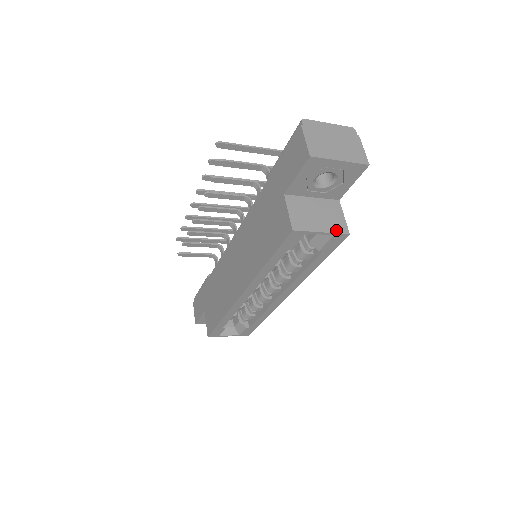
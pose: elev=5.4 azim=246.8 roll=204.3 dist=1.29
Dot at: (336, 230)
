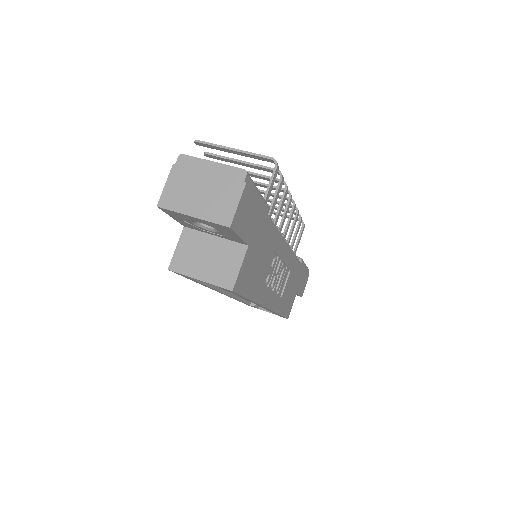
Dot at: (218, 282)
